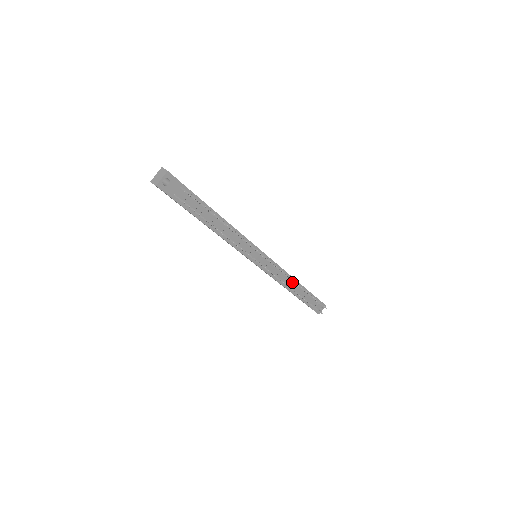
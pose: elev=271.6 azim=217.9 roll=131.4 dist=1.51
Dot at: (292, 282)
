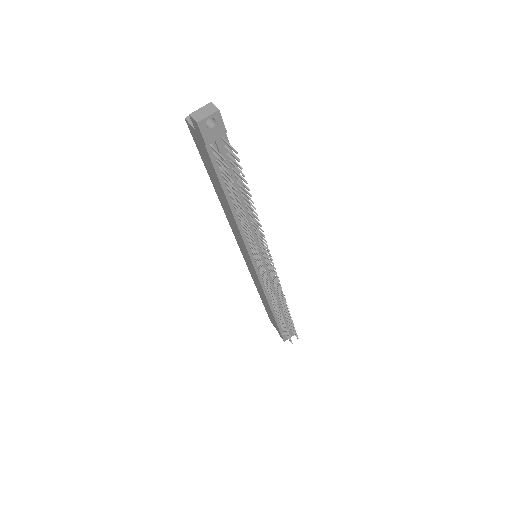
Dot at: (277, 298)
